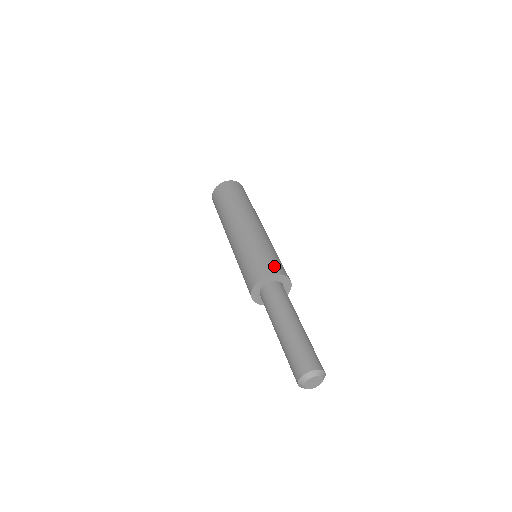
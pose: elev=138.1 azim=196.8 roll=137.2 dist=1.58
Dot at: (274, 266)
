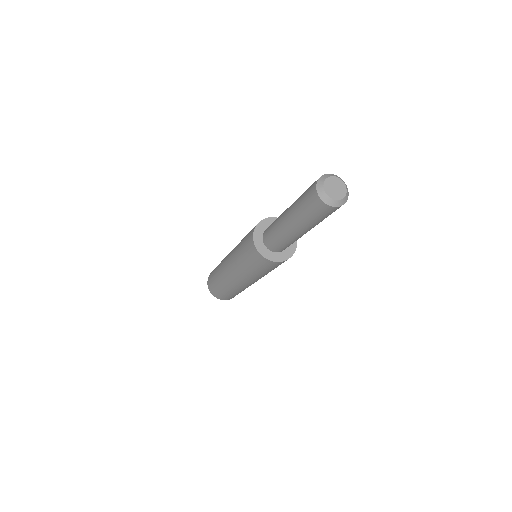
Dot at: occluded
